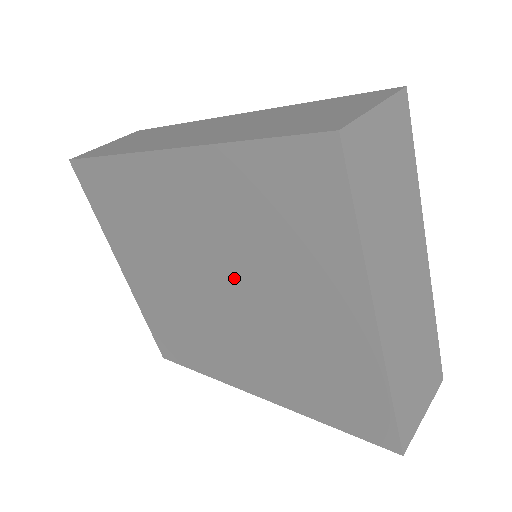
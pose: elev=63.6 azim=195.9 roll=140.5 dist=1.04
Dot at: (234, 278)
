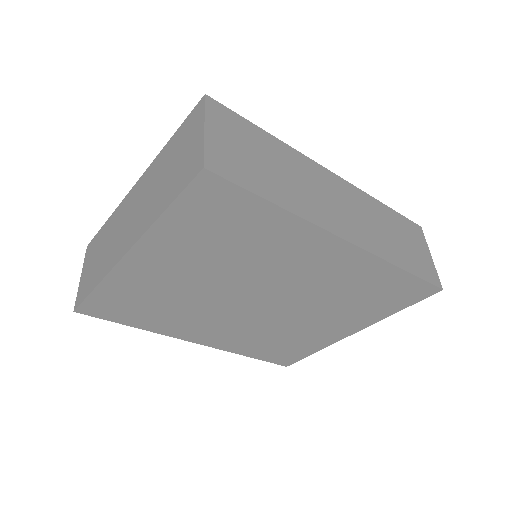
Dot at: (290, 302)
